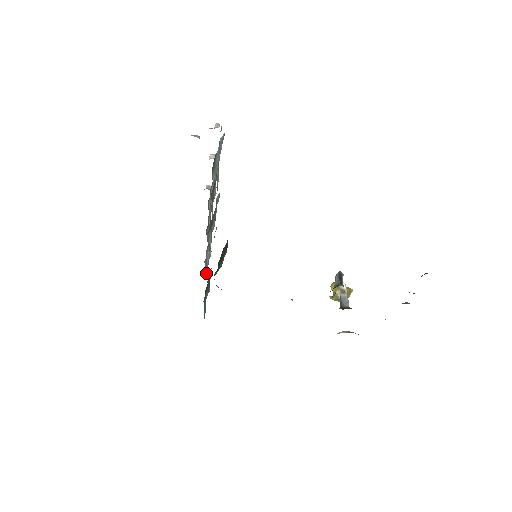
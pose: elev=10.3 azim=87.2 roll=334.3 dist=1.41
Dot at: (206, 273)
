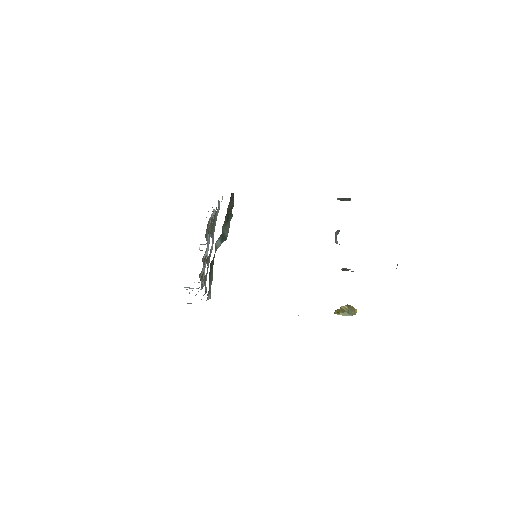
Dot at: occluded
